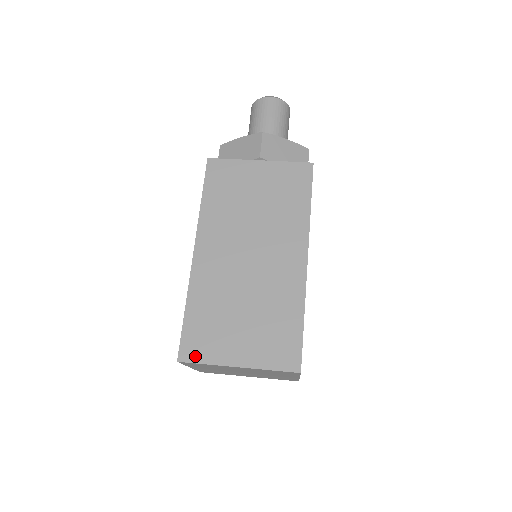
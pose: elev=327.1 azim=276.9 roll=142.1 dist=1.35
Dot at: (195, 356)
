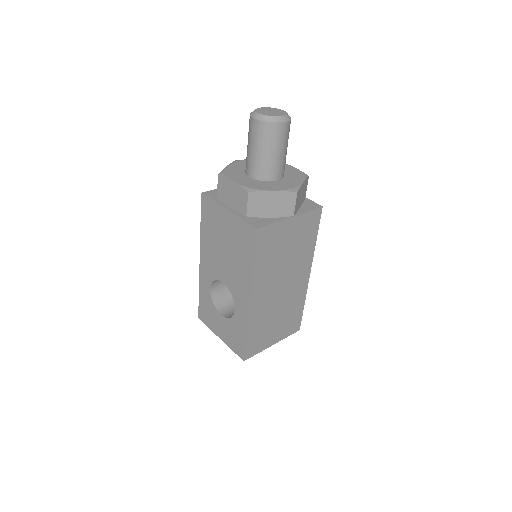
Dot at: (253, 353)
